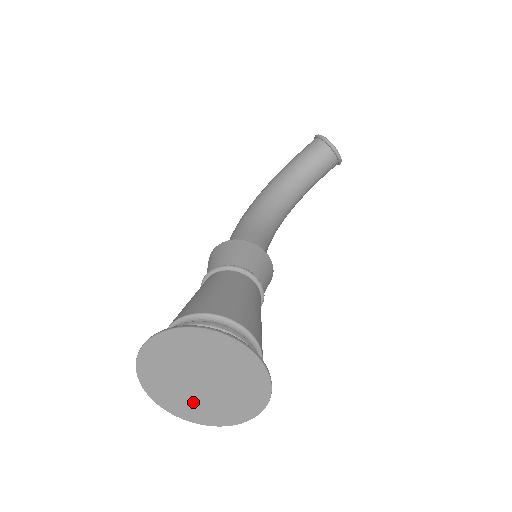
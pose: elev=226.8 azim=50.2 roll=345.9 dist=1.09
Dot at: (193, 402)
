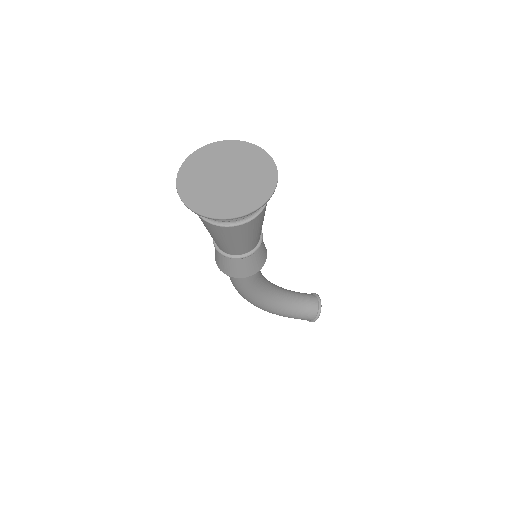
Dot at: (205, 190)
